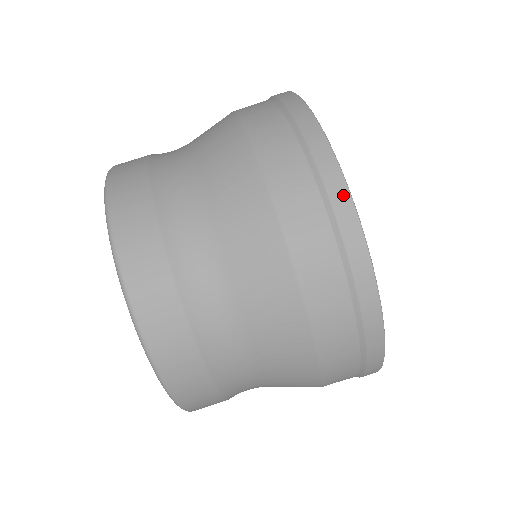
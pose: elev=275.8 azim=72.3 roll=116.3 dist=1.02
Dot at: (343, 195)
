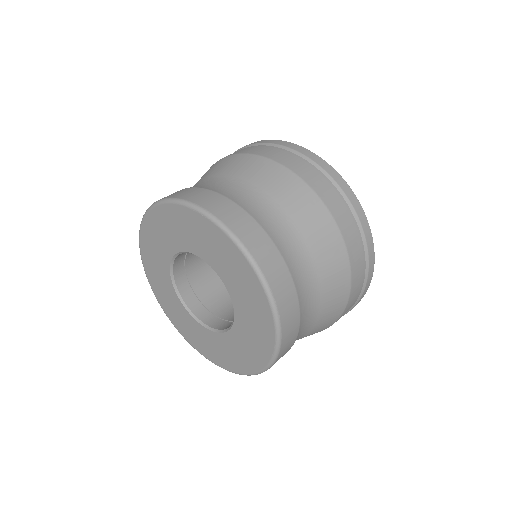
Dot at: occluded
